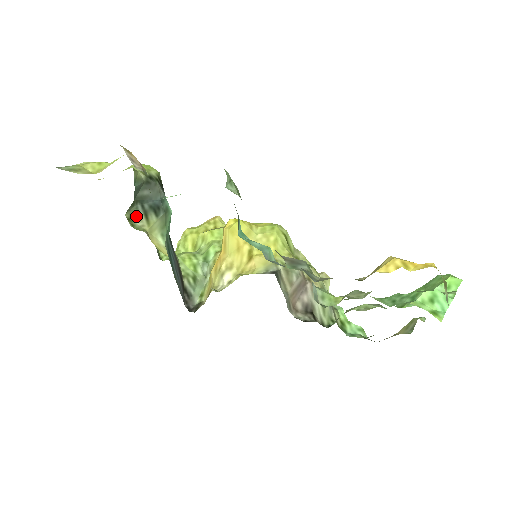
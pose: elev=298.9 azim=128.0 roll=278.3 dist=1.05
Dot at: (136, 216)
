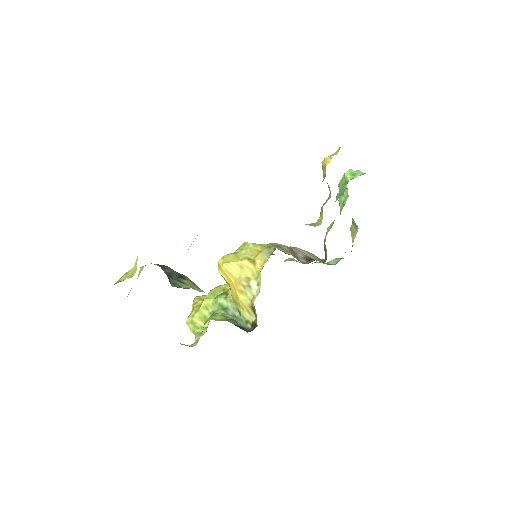
Dot at: (177, 285)
